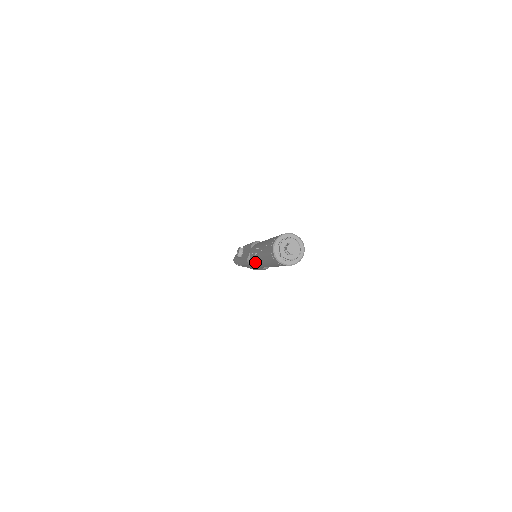
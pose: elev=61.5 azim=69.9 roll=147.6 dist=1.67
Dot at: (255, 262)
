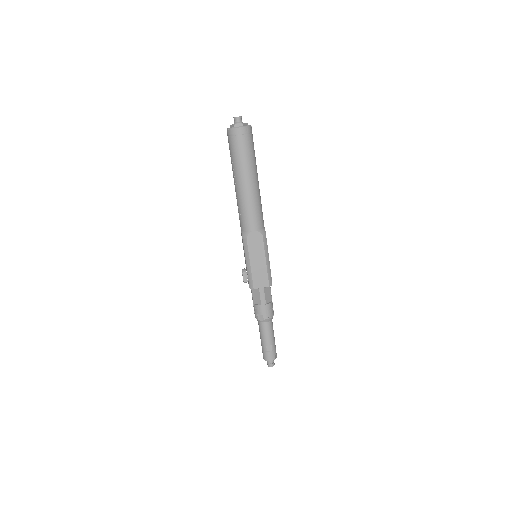
Dot at: (244, 216)
